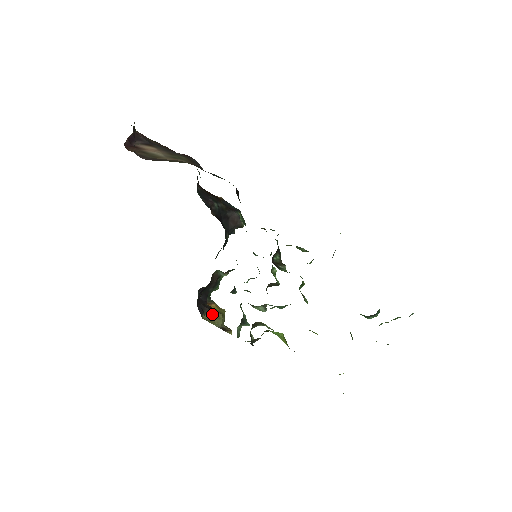
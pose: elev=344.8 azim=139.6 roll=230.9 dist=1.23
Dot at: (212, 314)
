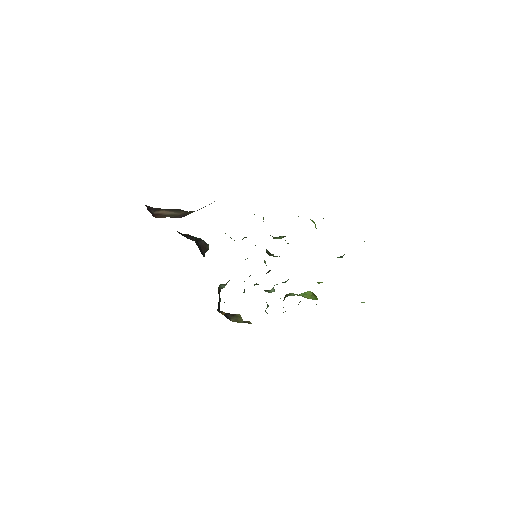
Dot at: (234, 316)
